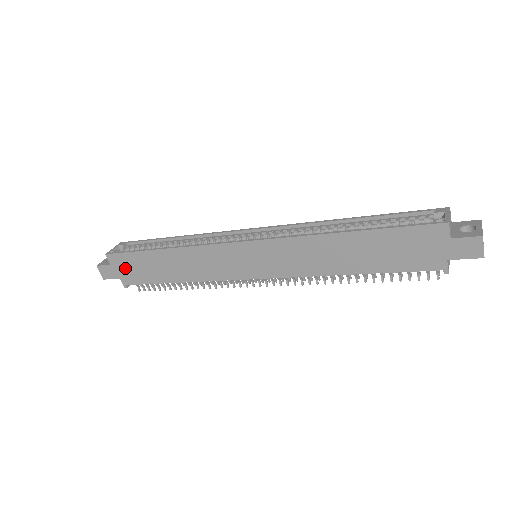
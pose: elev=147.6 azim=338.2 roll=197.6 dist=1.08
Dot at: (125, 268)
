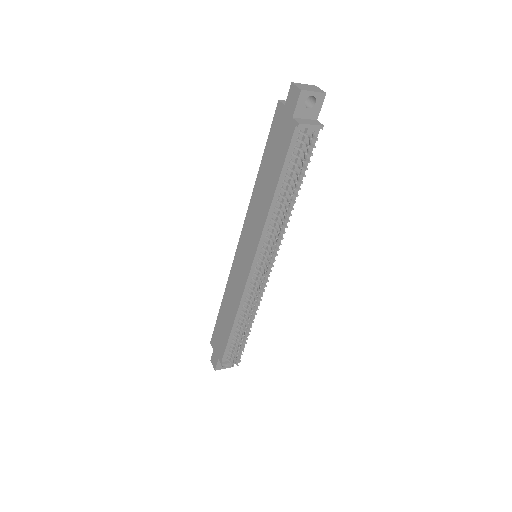
Dot at: (217, 344)
